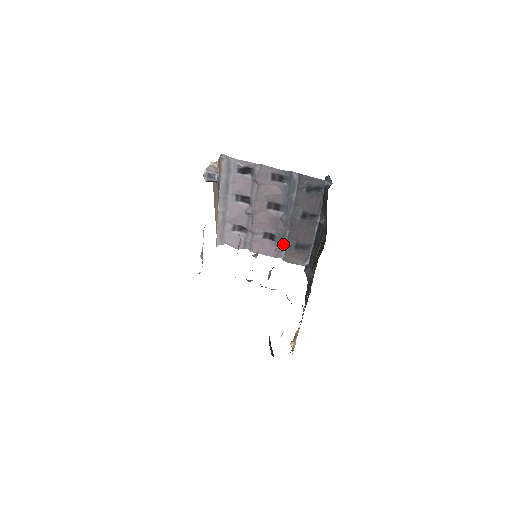
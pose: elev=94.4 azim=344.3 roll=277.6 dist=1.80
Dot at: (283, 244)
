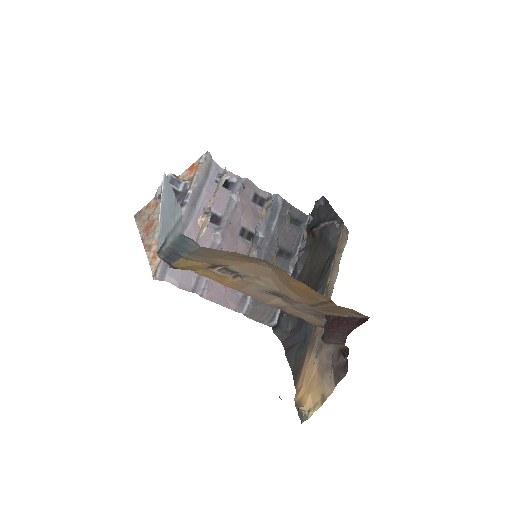
Dot at: occluded
